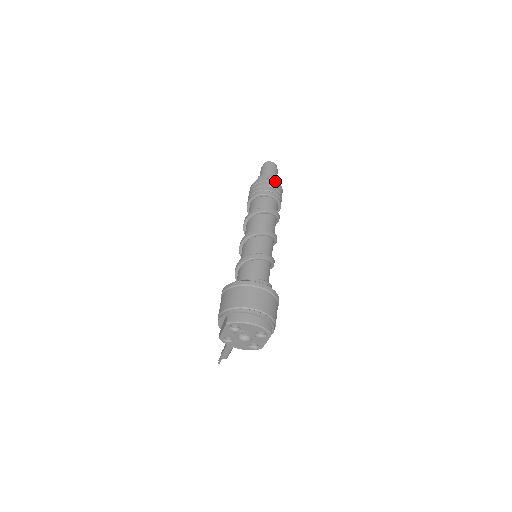
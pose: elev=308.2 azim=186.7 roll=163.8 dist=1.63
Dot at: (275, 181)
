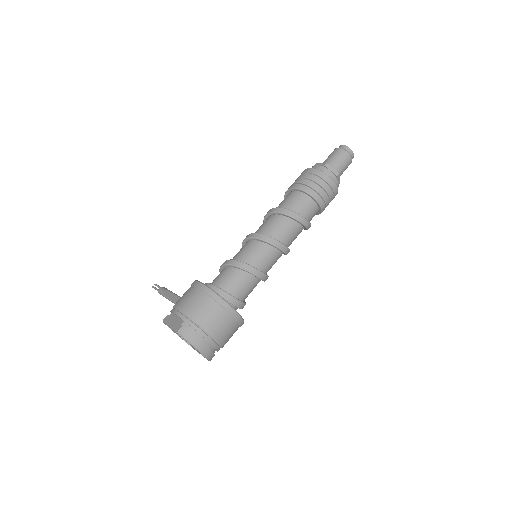
Dot at: (337, 187)
